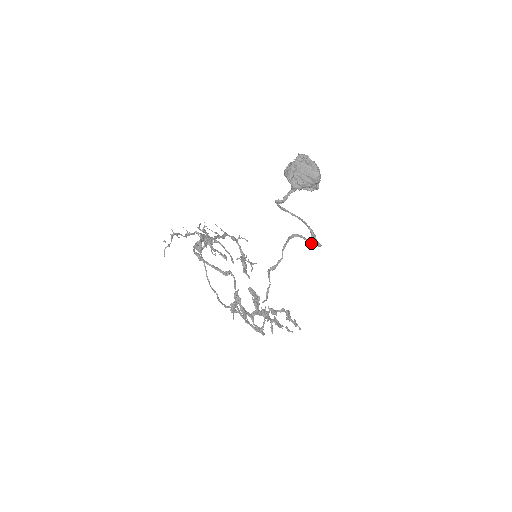
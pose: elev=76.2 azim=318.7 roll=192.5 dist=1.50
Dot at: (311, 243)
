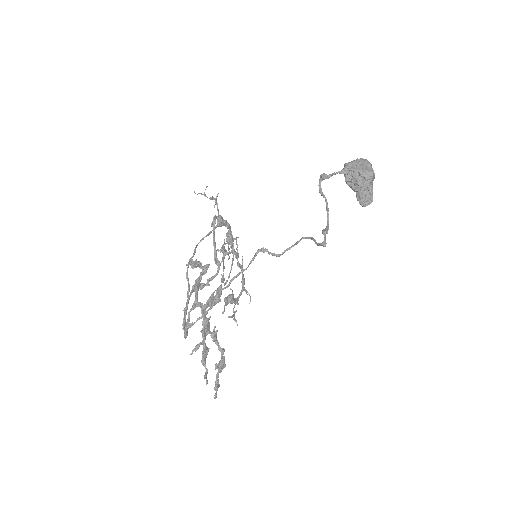
Dot at: (318, 243)
